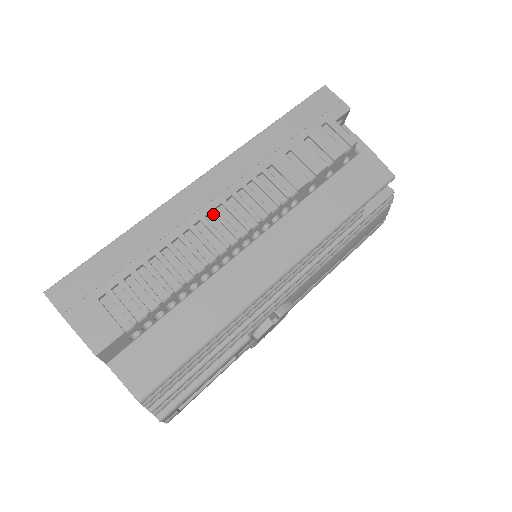
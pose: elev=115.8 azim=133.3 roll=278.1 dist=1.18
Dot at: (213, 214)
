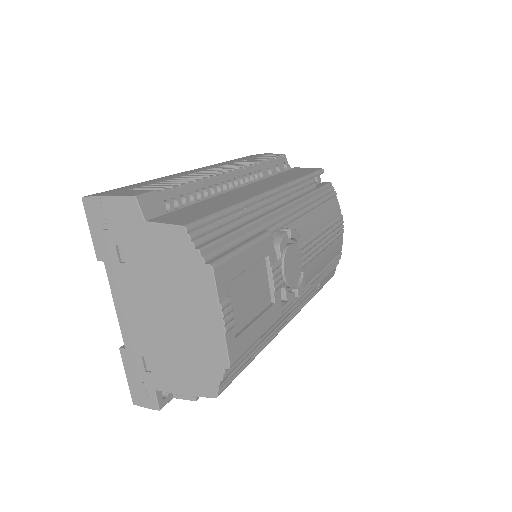
Dot at: occluded
